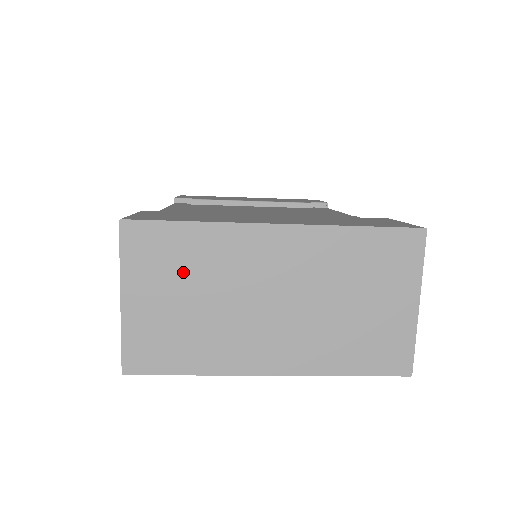
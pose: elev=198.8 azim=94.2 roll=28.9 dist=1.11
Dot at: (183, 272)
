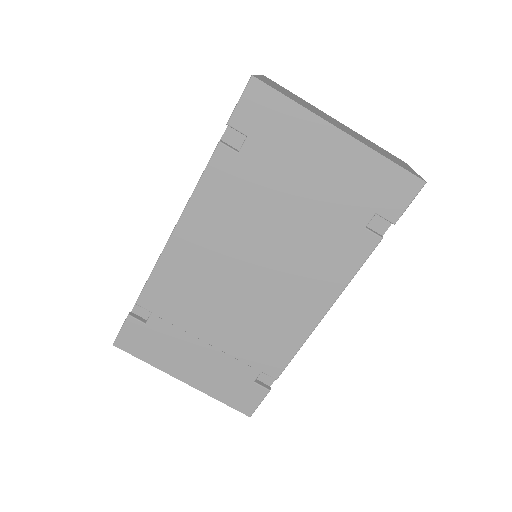
Dot at: (291, 94)
